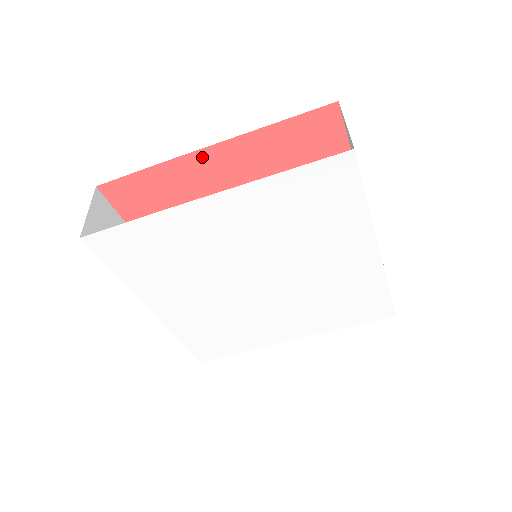
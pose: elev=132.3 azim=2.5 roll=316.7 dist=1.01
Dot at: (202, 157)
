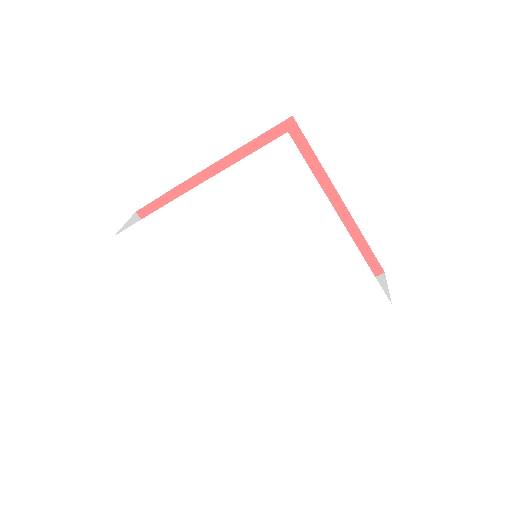
Dot at: (205, 177)
